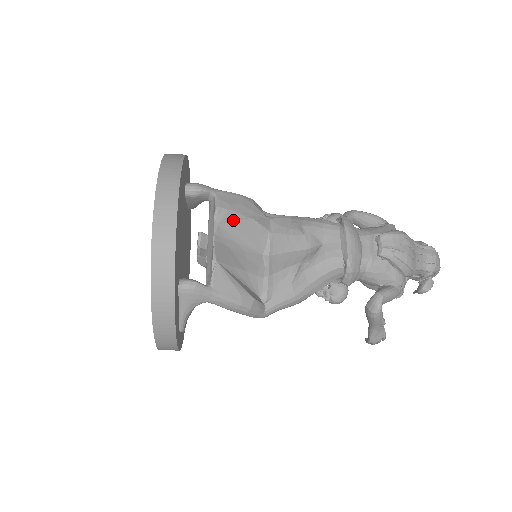
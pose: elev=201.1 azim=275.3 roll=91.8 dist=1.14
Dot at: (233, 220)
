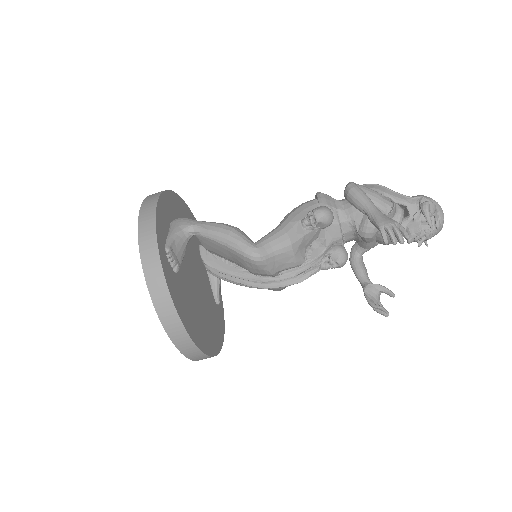
Dot at: occluded
